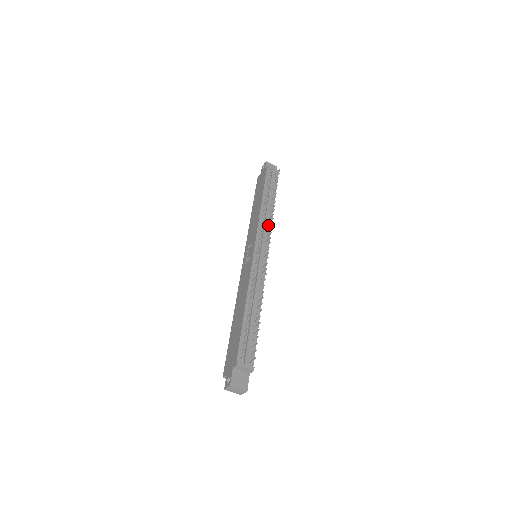
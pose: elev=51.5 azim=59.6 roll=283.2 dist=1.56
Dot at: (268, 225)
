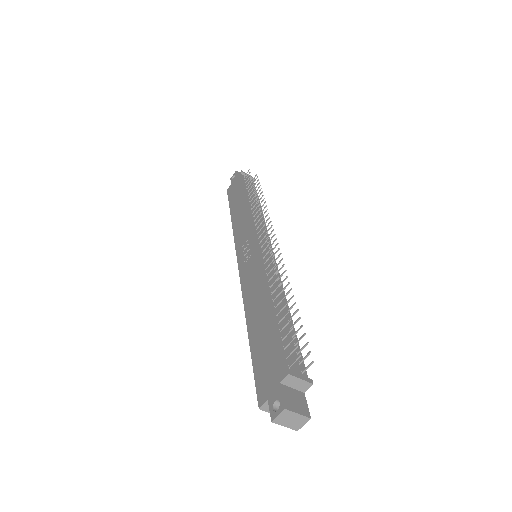
Dot at: (262, 223)
